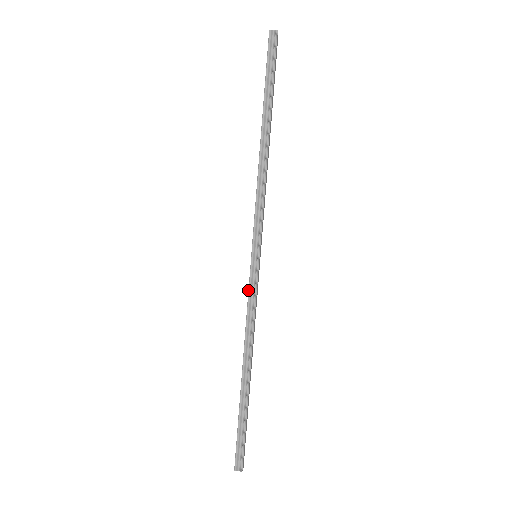
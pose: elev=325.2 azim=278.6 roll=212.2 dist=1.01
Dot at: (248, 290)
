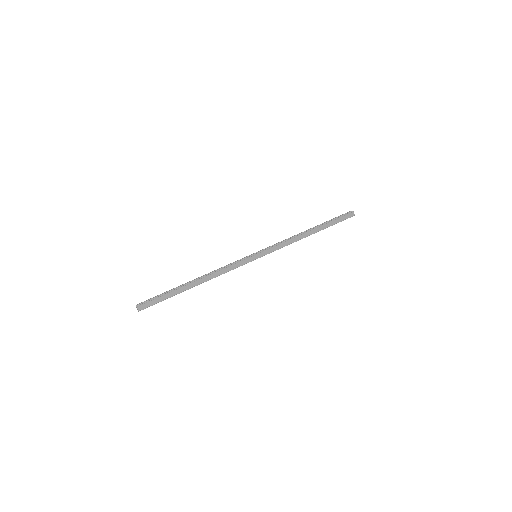
Dot at: (237, 261)
